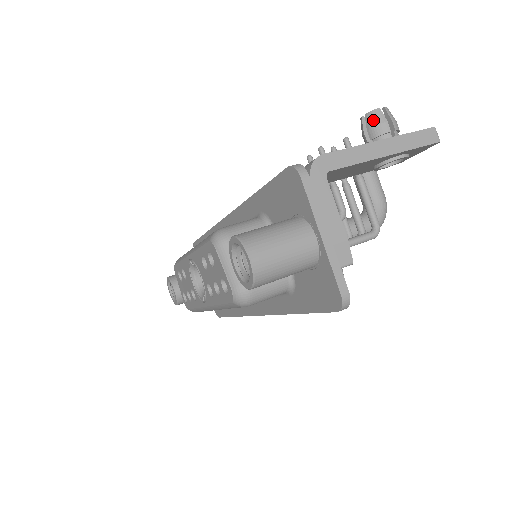
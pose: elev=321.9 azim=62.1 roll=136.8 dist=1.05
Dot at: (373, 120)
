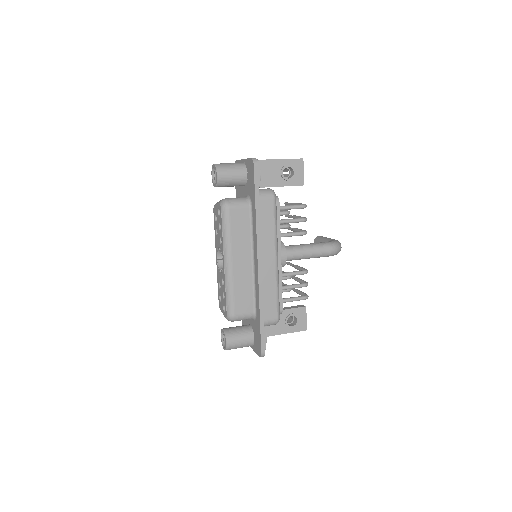
Dot at: occluded
